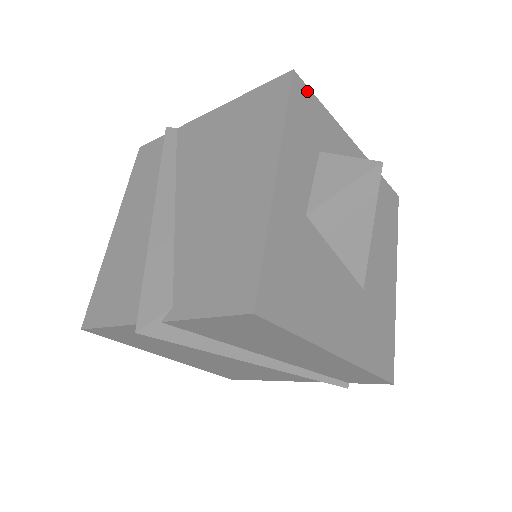
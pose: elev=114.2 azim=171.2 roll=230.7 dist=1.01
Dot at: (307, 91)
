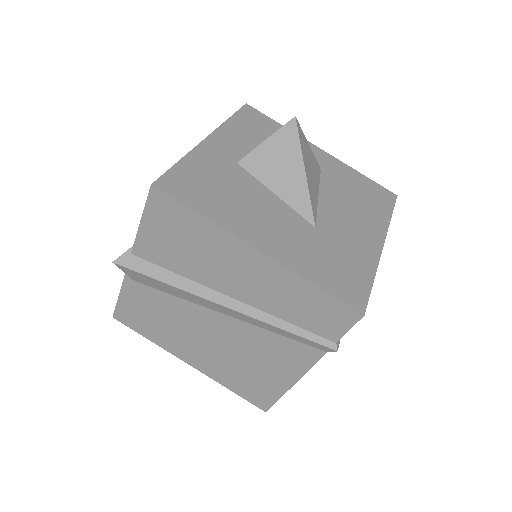
Dot at: (260, 114)
